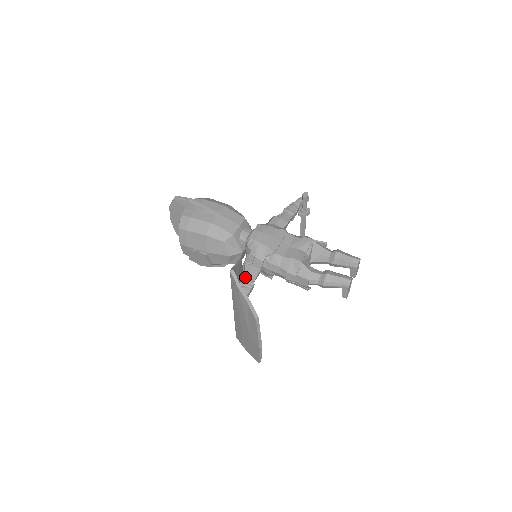
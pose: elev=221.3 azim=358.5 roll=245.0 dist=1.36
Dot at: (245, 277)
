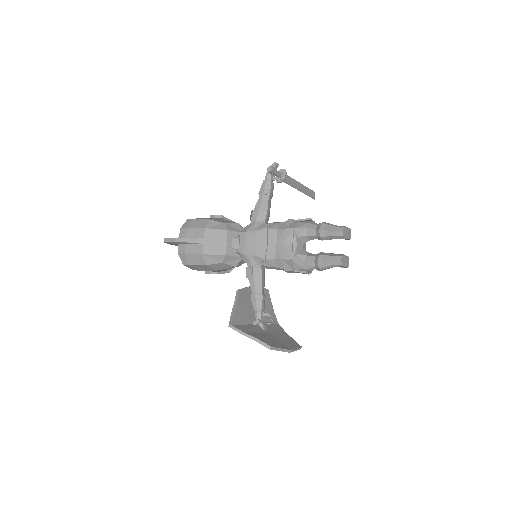
Dot at: (253, 292)
